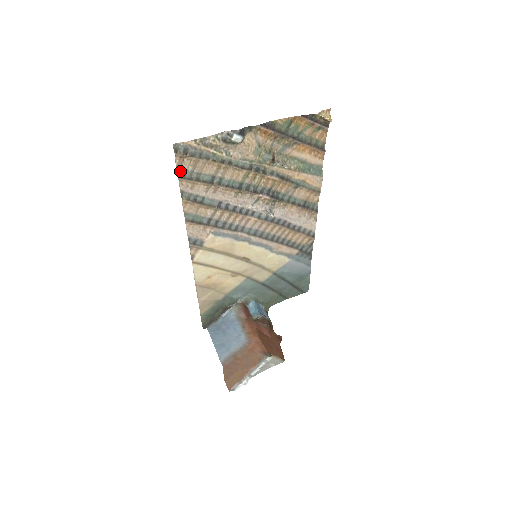
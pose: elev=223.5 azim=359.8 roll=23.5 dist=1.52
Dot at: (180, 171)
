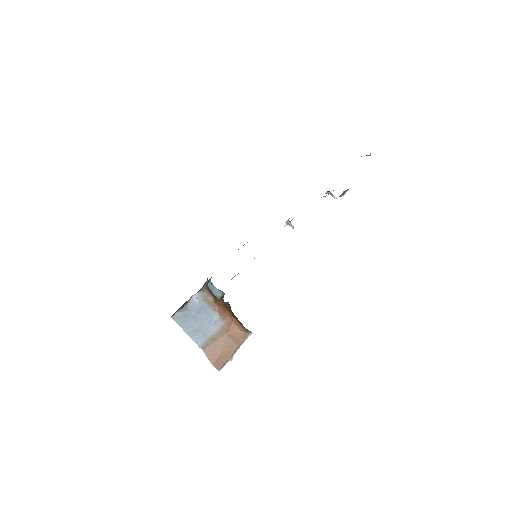
Dot at: occluded
